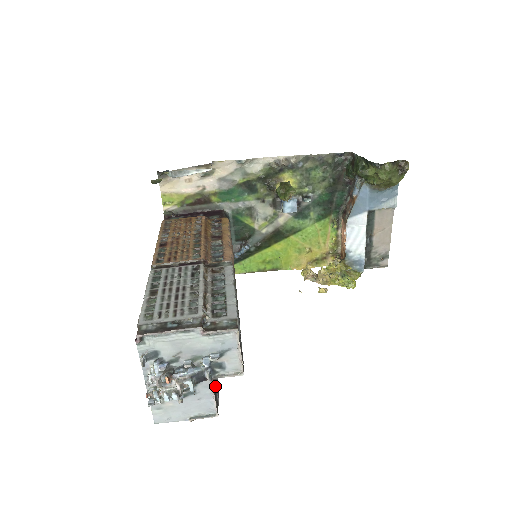
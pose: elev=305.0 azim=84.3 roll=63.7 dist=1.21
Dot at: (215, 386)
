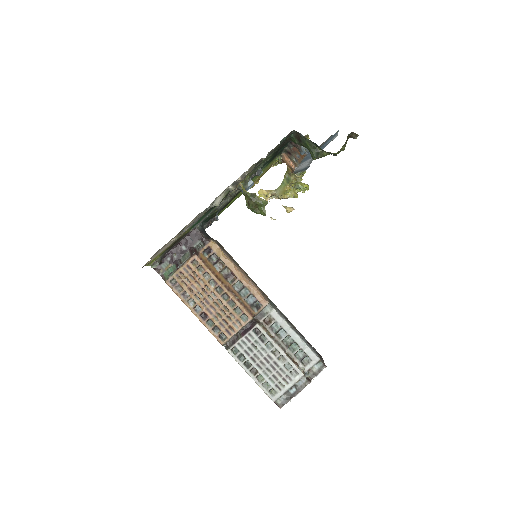
Dot at: occluded
